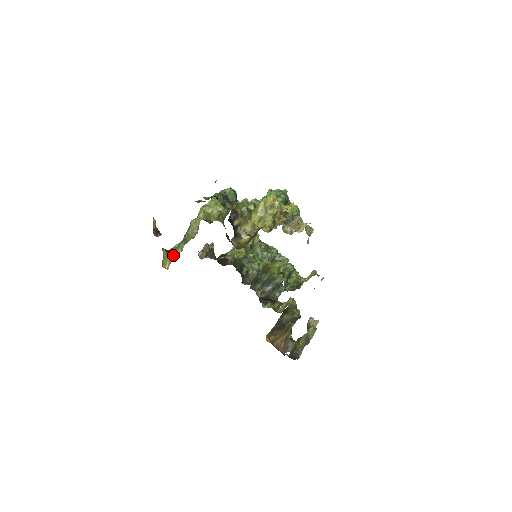
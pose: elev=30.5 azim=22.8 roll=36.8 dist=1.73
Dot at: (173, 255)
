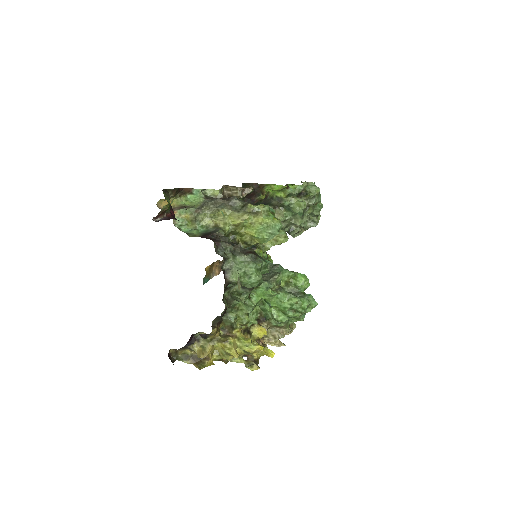
Dot at: (183, 194)
